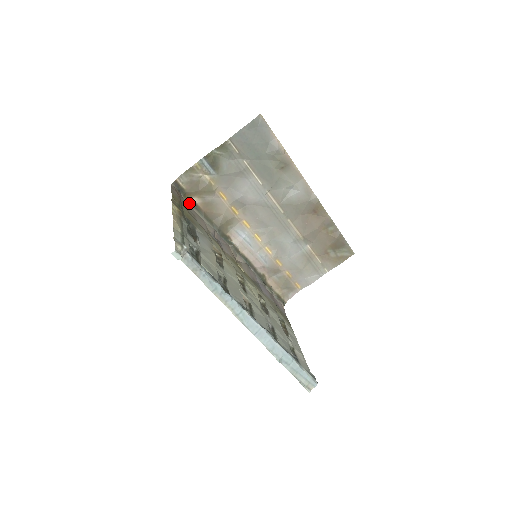
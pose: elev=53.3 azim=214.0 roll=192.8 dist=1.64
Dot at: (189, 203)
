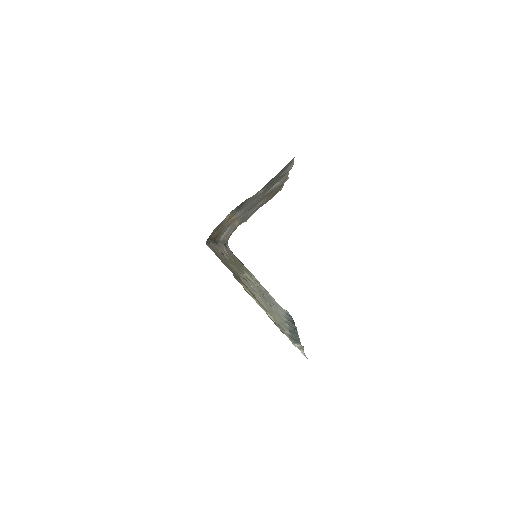
Dot at: occluded
